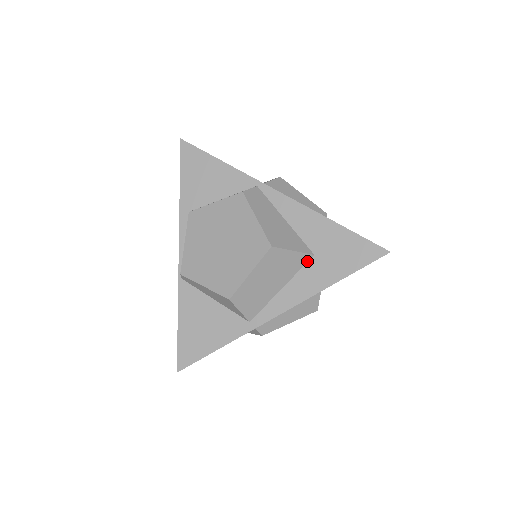
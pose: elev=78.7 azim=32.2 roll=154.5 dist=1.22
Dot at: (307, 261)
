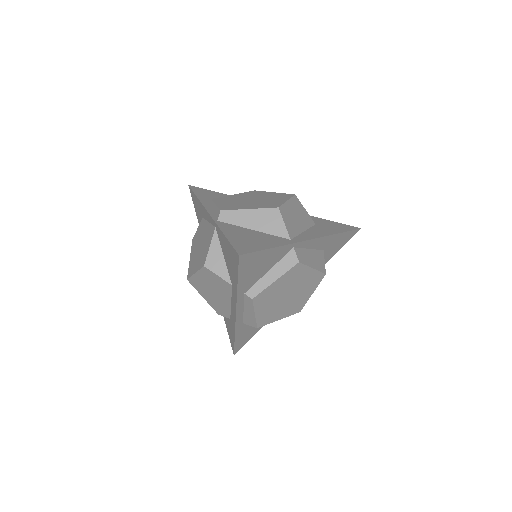
Dot at: (313, 225)
